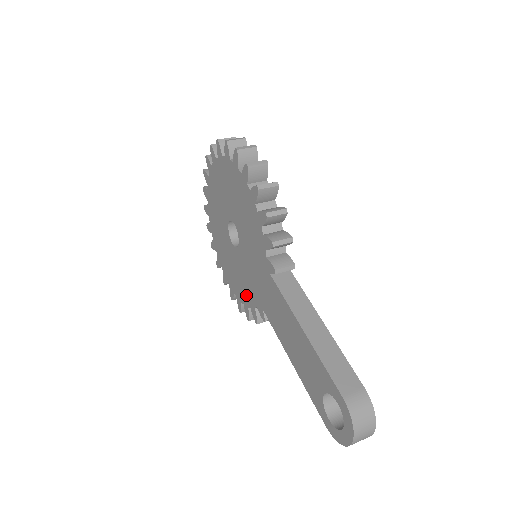
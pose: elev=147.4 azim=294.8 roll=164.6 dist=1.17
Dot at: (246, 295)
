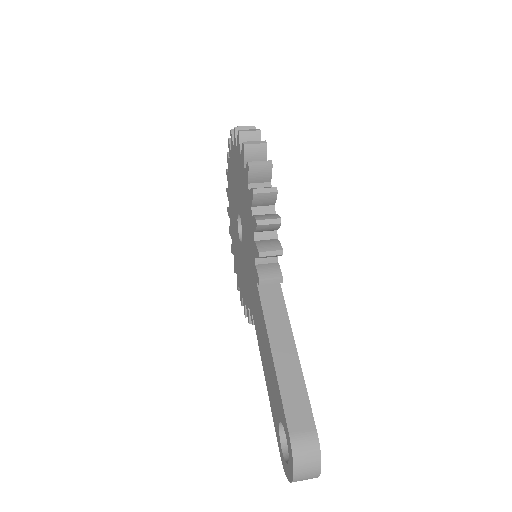
Dot at: (244, 292)
